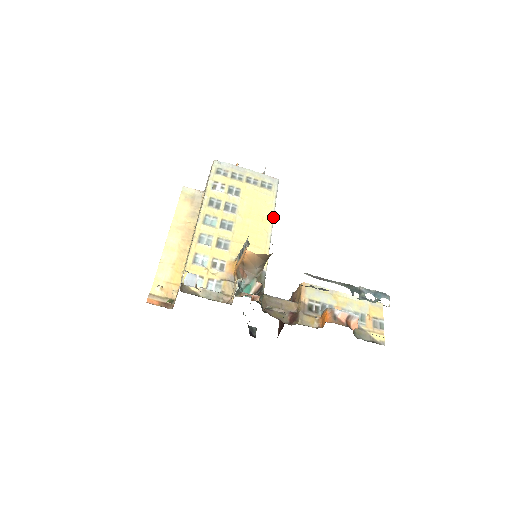
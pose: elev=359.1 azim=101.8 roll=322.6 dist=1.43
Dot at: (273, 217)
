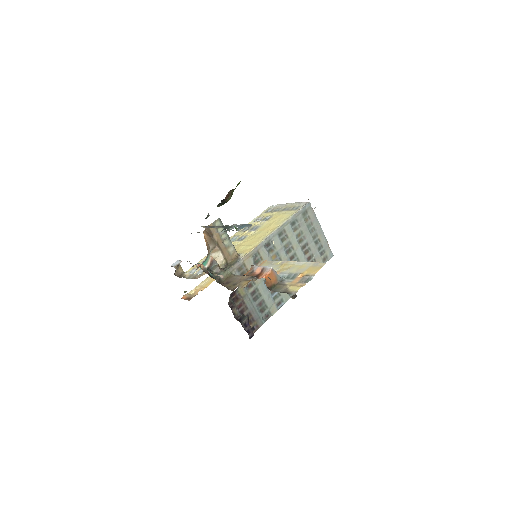
Dot at: (281, 226)
